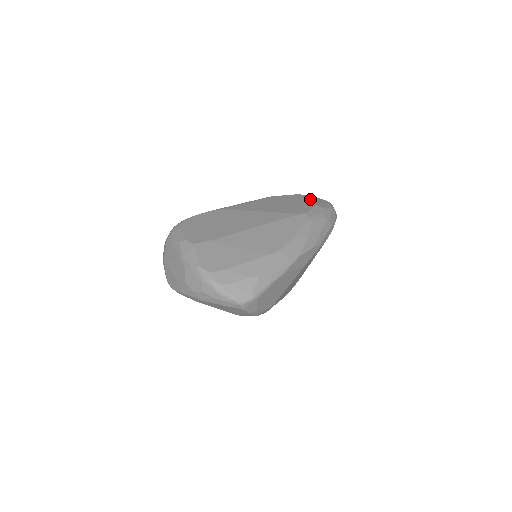
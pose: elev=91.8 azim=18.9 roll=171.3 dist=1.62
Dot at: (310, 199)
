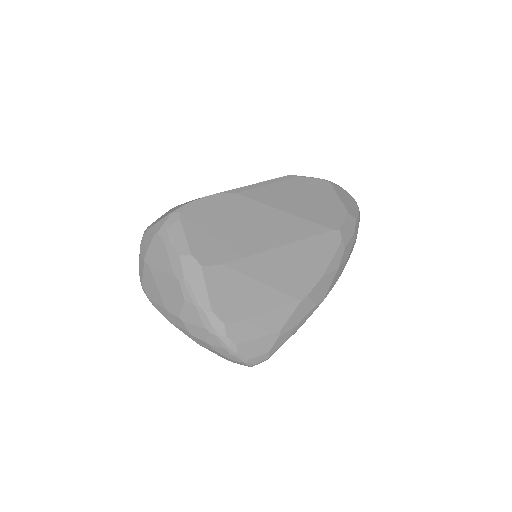
Dot at: (339, 195)
